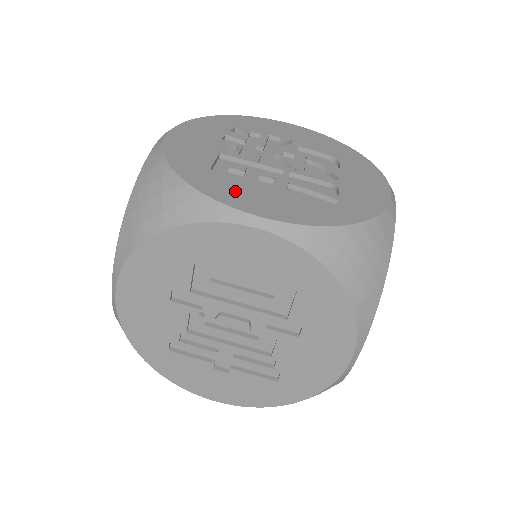
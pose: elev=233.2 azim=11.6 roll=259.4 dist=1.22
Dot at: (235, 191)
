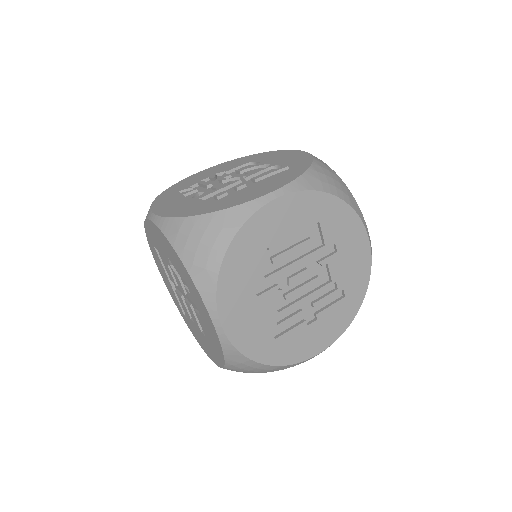
Dot at: (241, 197)
